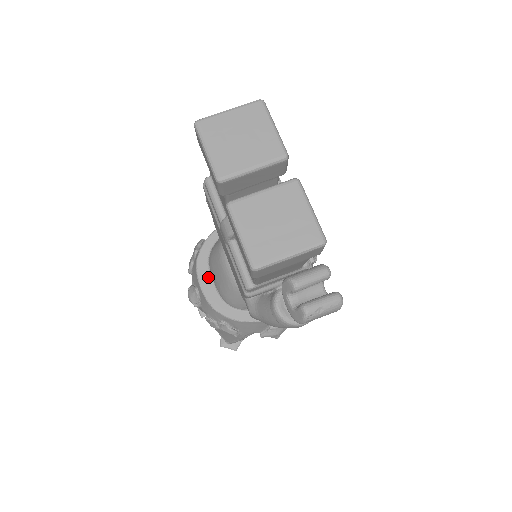
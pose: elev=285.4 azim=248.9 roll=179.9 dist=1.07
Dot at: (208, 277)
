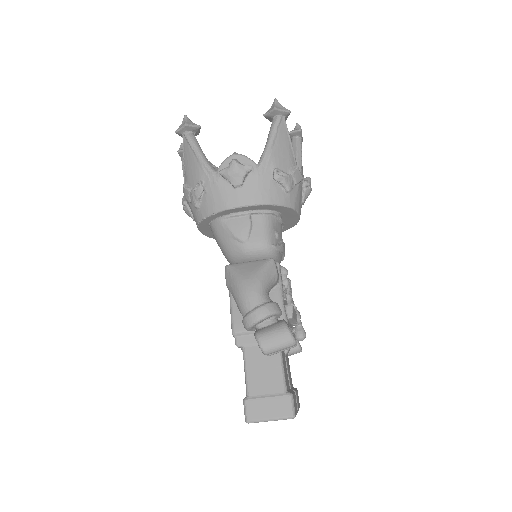
Dot at: (208, 229)
